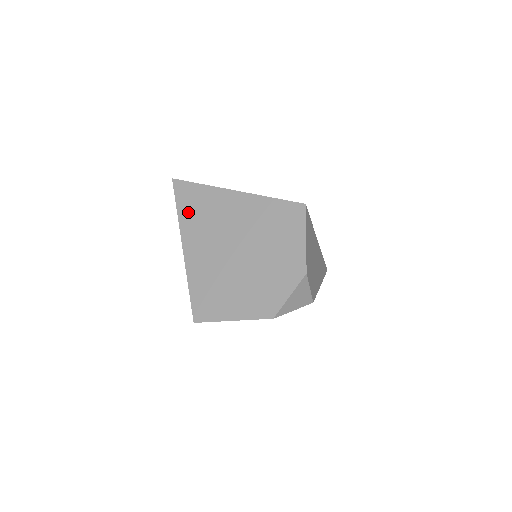
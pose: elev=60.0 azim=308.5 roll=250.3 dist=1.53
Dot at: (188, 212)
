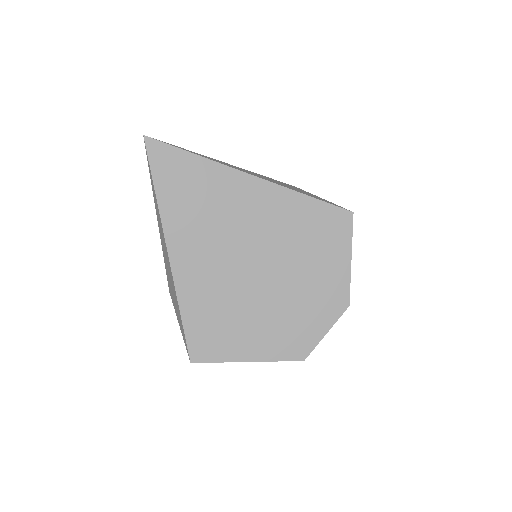
Dot at: (175, 198)
